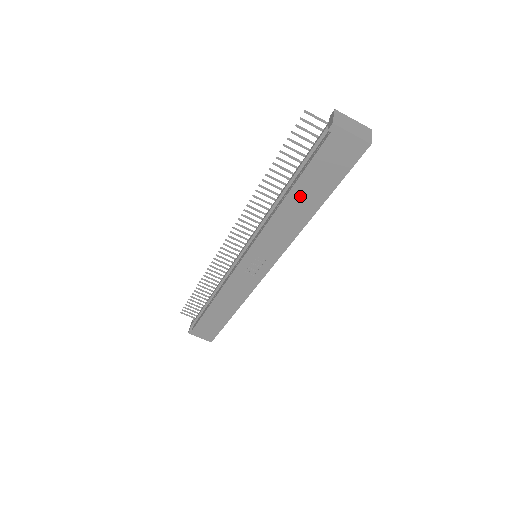
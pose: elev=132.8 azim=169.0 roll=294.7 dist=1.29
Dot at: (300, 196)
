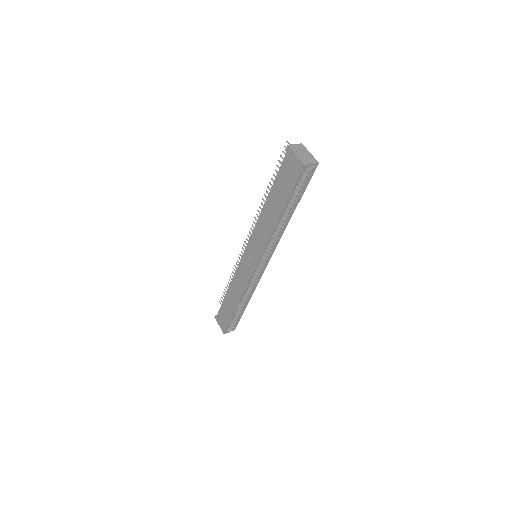
Dot at: (272, 201)
